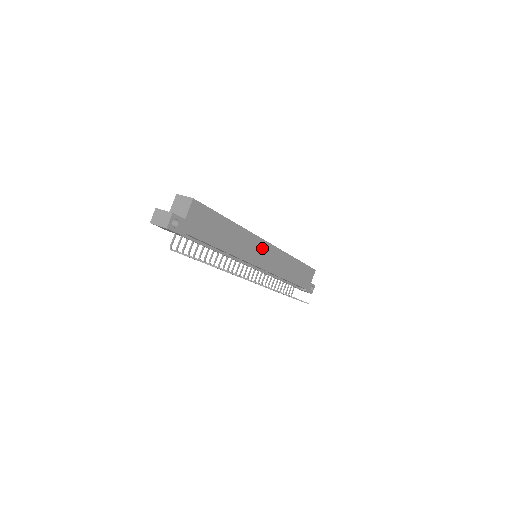
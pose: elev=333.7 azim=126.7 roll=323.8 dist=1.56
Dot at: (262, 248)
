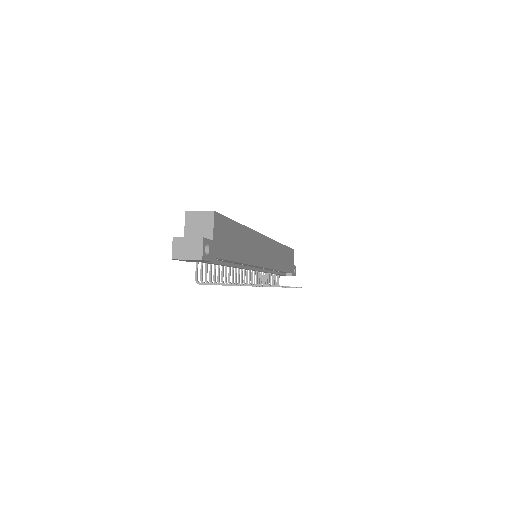
Dot at: (264, 245)
